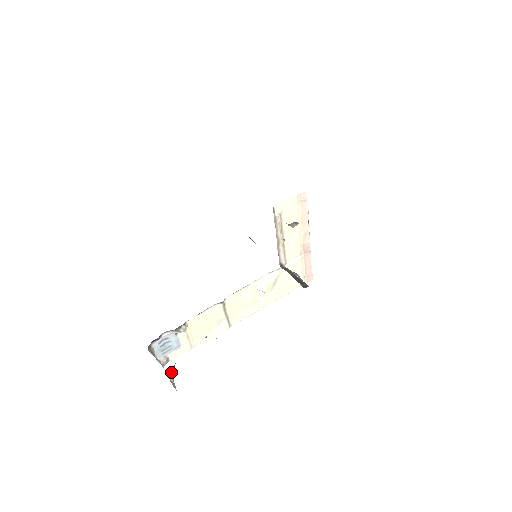
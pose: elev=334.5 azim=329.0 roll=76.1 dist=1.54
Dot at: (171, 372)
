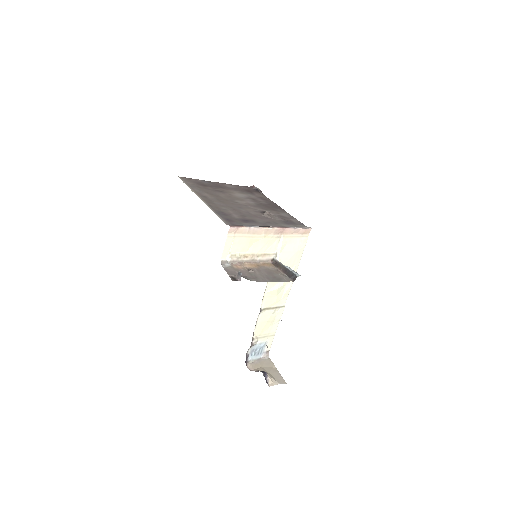
Dot at: (267, 378)
